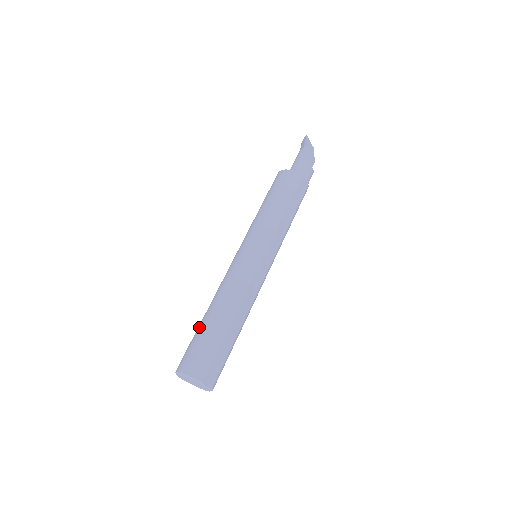
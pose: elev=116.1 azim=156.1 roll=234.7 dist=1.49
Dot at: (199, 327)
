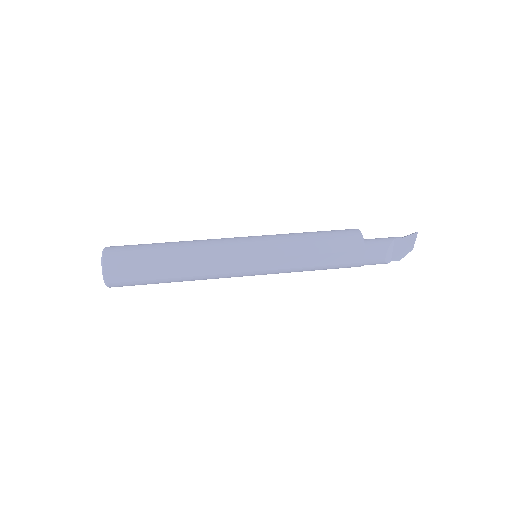
Dot at: (155, 243)
